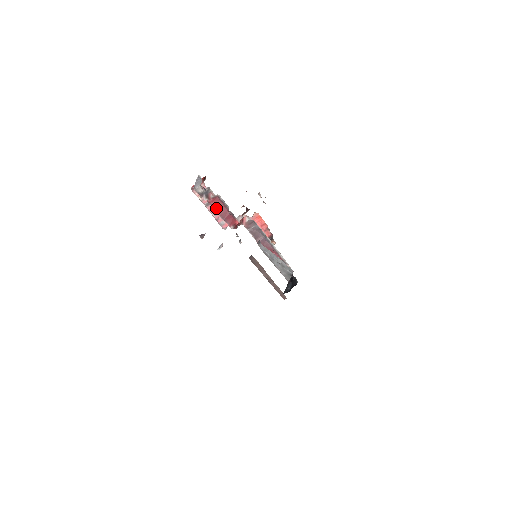
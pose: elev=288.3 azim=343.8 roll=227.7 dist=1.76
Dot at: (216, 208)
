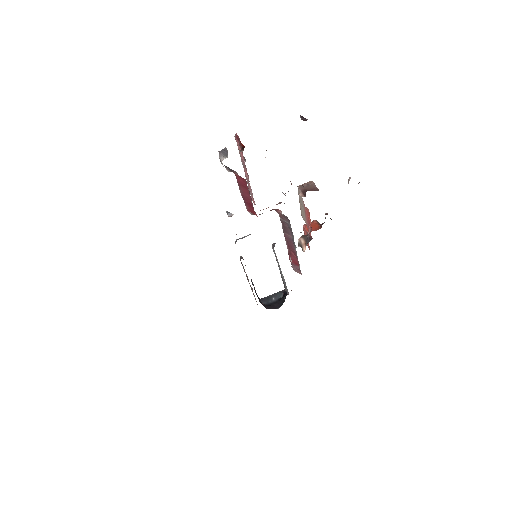
Dot at: (240, 185)
